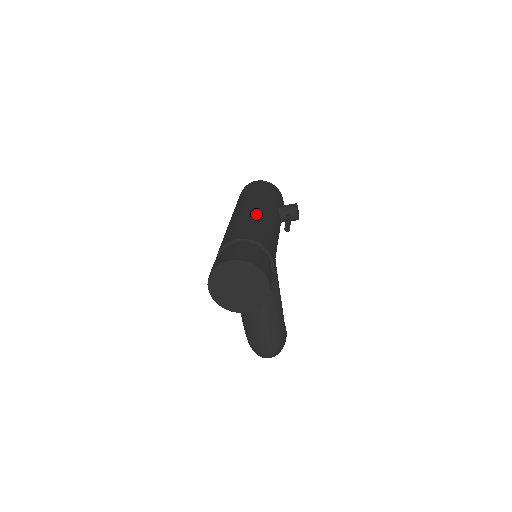
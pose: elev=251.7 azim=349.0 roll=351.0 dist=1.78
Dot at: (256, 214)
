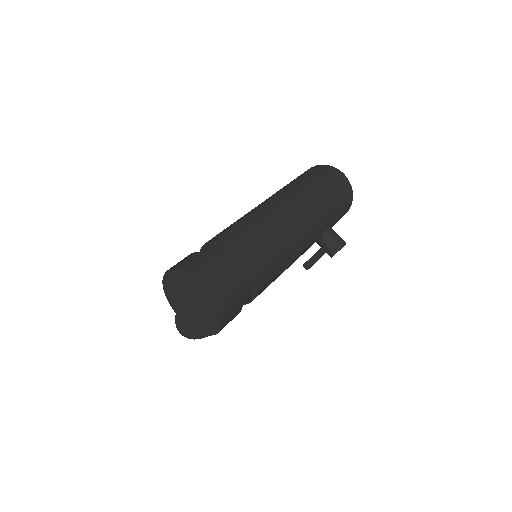
Dot at: (293, 231)
